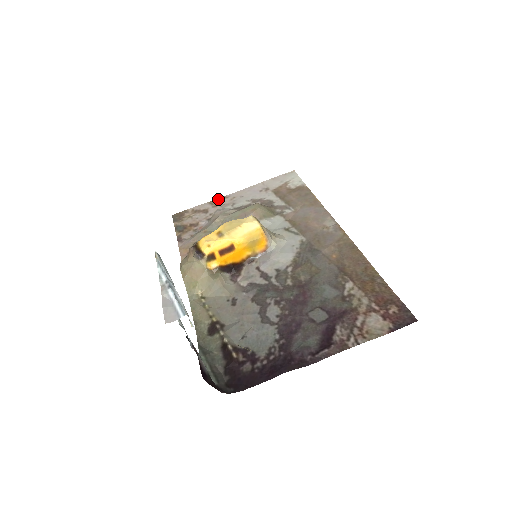
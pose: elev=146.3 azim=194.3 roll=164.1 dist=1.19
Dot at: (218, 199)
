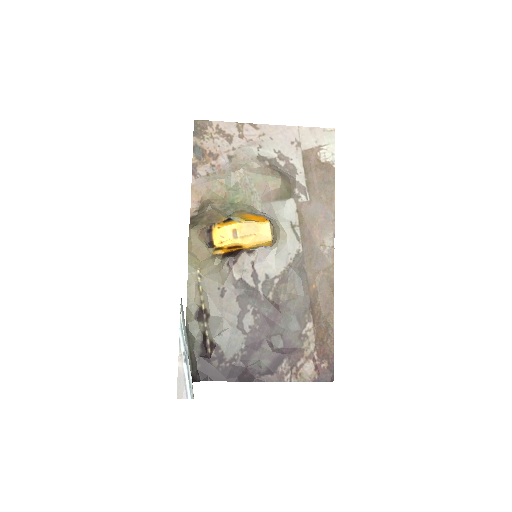
Dot at: (247, 125)
